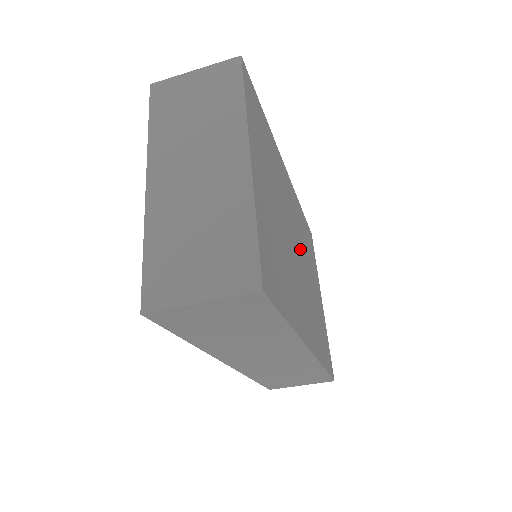
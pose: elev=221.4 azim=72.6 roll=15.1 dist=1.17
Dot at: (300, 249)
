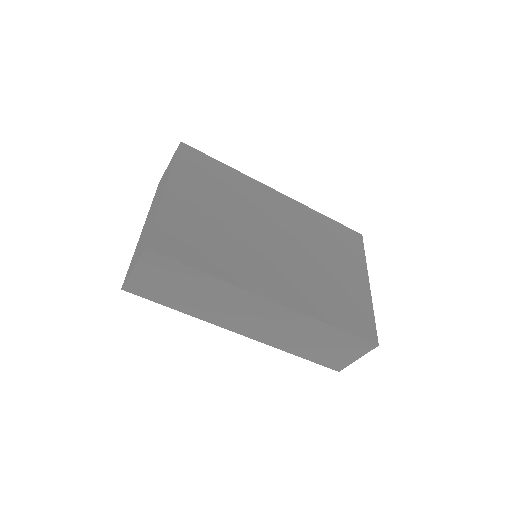
Dot at: (292, 240)
